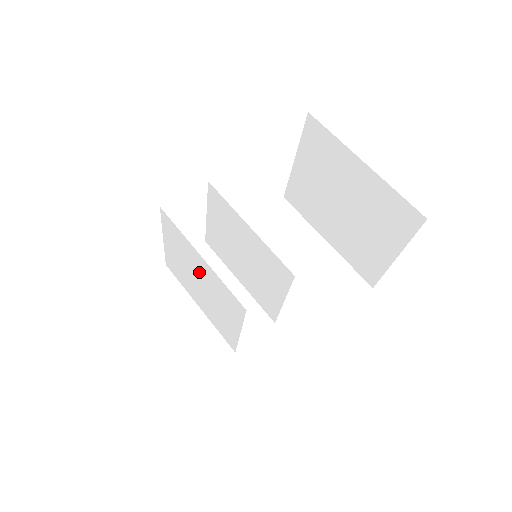
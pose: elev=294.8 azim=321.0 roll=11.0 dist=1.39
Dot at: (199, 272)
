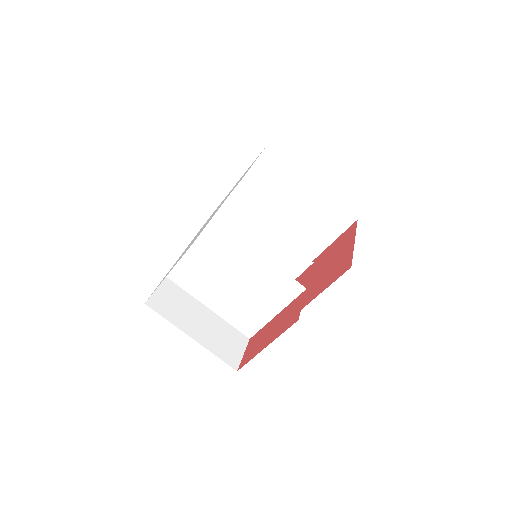
Dot at: (243, 270)
